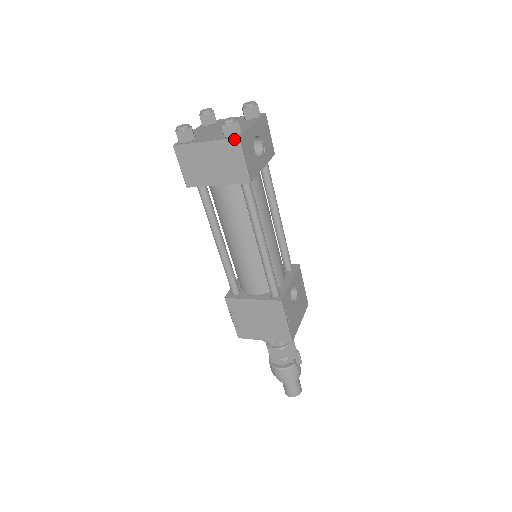
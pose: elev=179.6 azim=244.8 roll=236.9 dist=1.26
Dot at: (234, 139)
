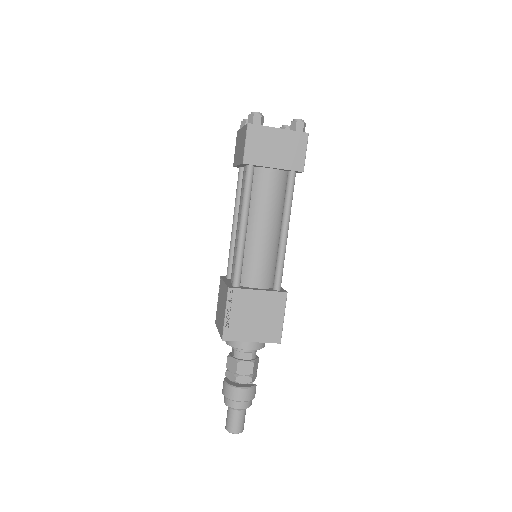
Dot at: (305, 133)
